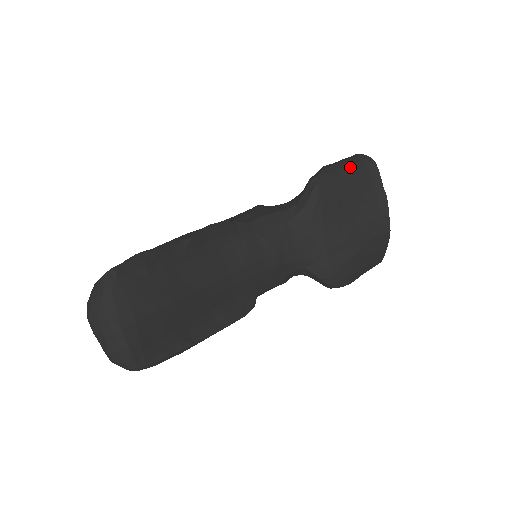
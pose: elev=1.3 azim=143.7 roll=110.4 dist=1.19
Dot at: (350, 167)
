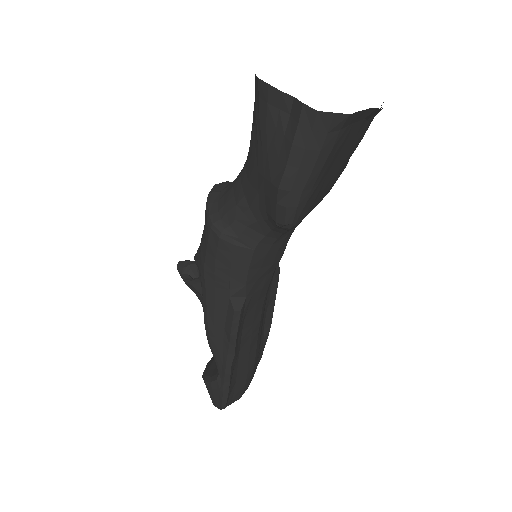
Dot at: (317, 163)
